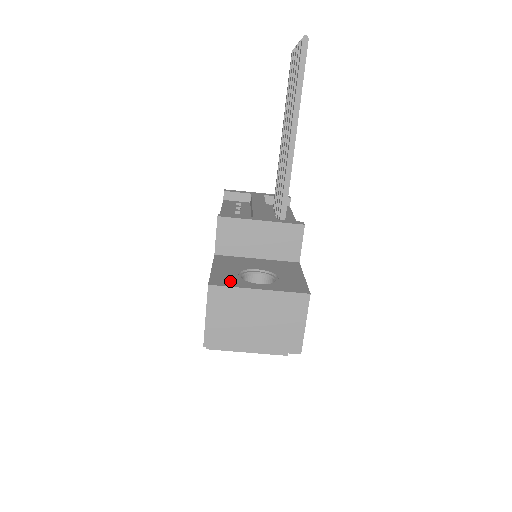
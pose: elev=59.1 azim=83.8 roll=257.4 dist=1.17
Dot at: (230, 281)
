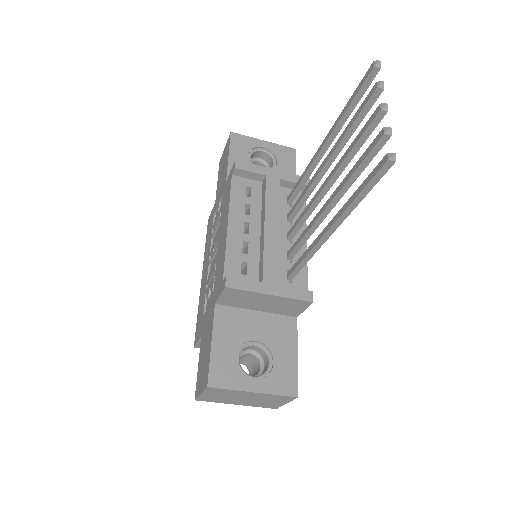
Dot at: (228, 376)
